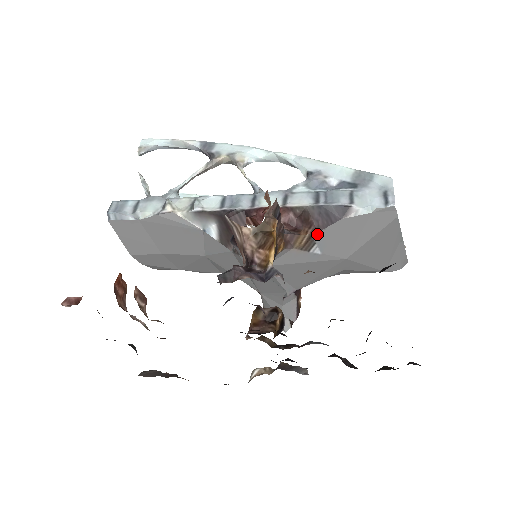
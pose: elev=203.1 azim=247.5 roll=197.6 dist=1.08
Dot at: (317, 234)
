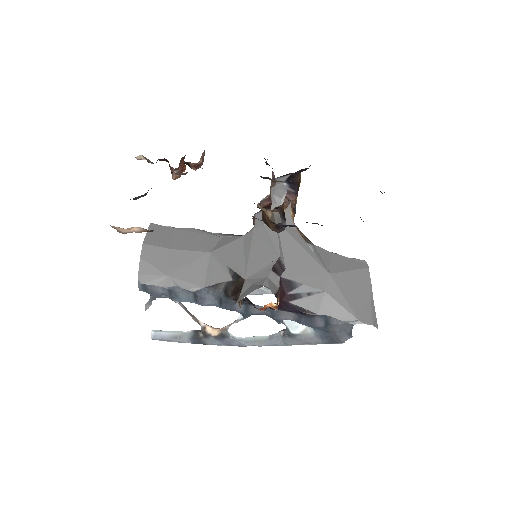
Dot at: (313, 244)
